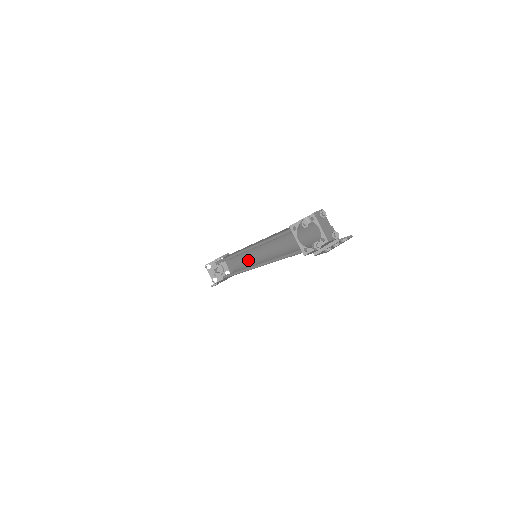
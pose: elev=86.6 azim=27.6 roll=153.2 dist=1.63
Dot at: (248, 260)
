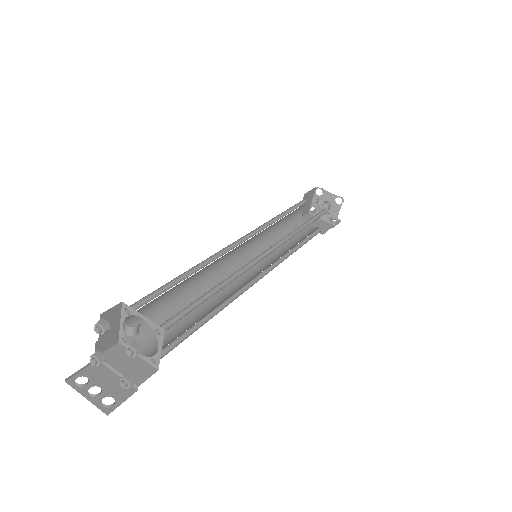
Dot at: occluded
